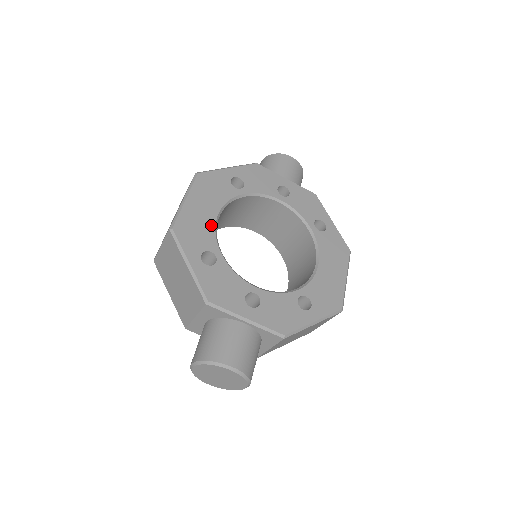
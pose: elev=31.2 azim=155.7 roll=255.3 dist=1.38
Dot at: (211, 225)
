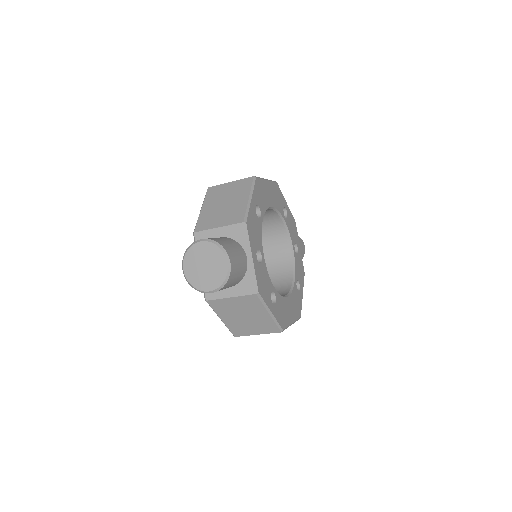
Dot at: (268, 204)
